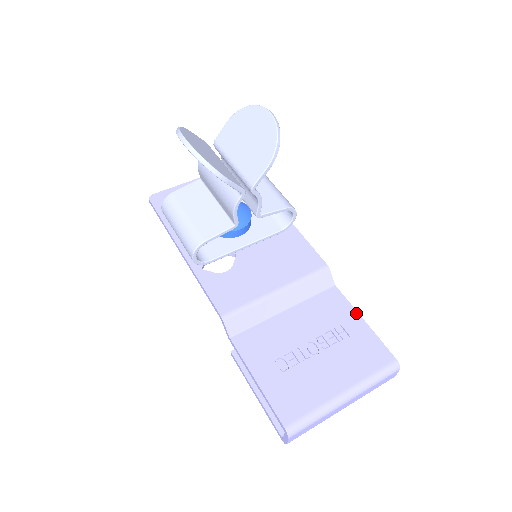
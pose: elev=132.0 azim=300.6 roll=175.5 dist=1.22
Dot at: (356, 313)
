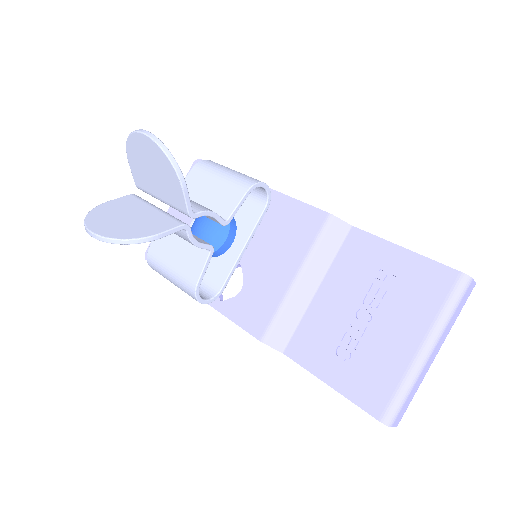
Dot at: (389, 244)
